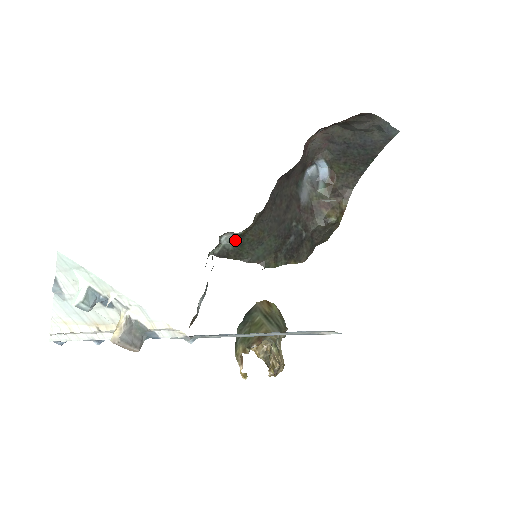
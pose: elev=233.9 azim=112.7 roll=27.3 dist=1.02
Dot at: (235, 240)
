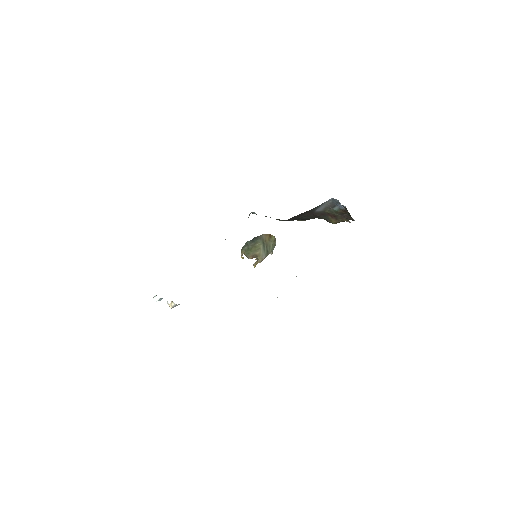
Dot at: occluded
